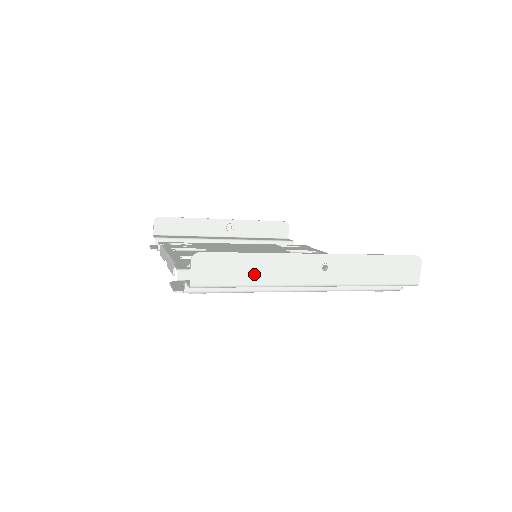
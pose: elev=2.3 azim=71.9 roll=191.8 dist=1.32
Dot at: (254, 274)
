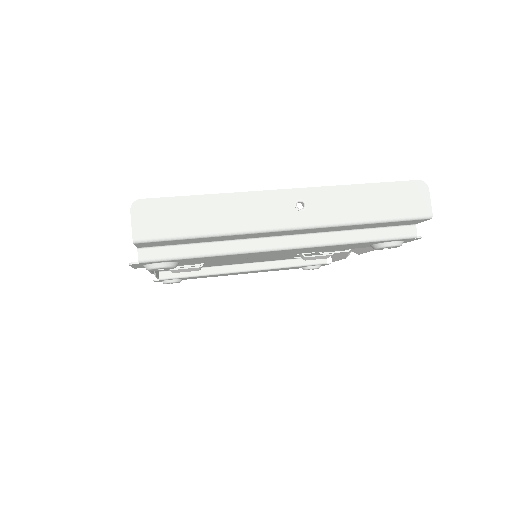
Dot at: (211, 220)
